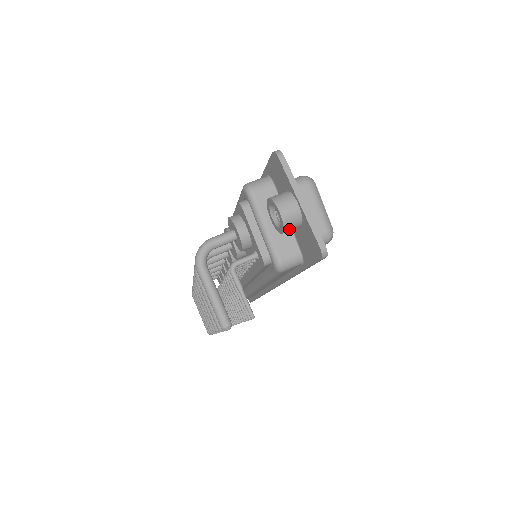
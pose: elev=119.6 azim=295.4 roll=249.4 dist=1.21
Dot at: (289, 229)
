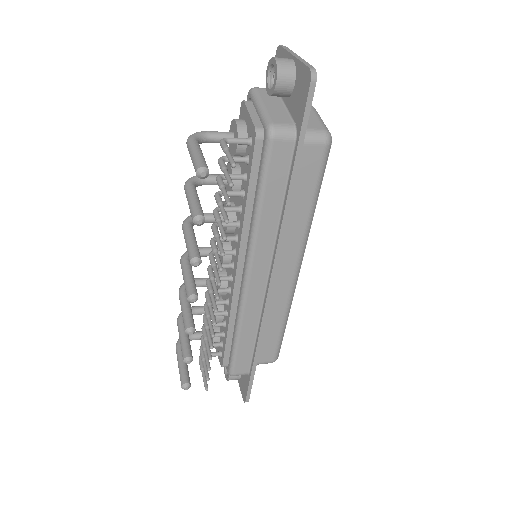
Dot at: (282, 77)
